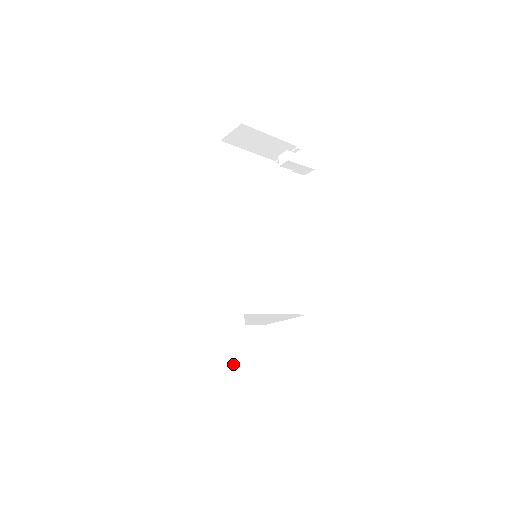
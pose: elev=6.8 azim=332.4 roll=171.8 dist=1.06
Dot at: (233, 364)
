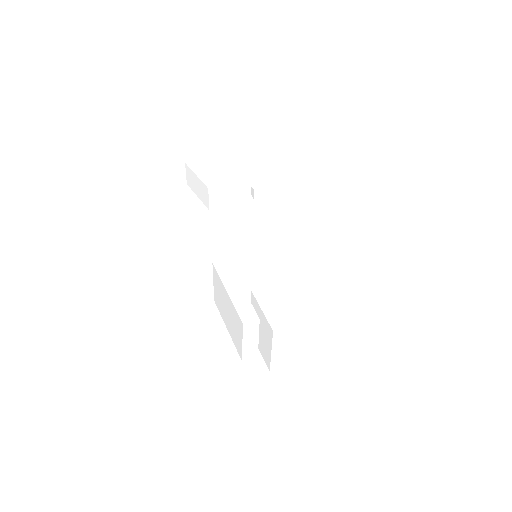
Dot at: (238, 312)
